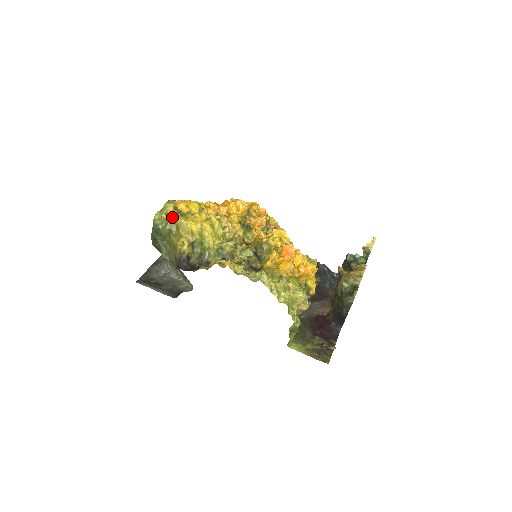
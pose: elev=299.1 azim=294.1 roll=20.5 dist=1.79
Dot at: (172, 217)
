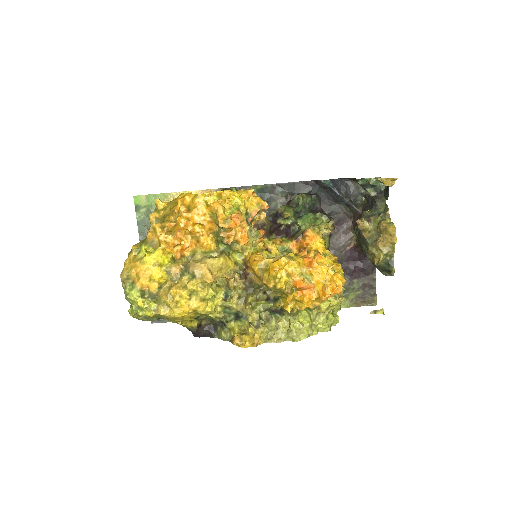
Dot at: (153, 315)
